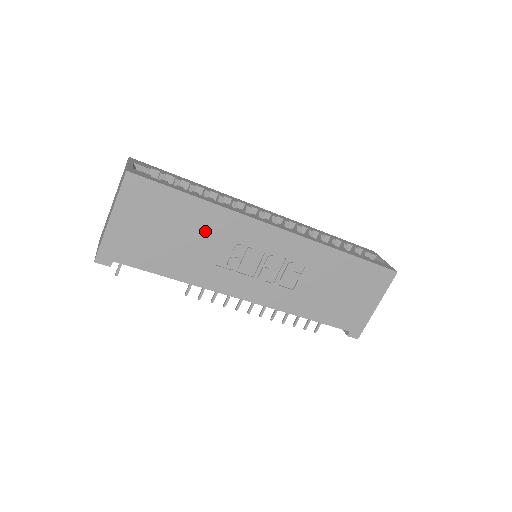
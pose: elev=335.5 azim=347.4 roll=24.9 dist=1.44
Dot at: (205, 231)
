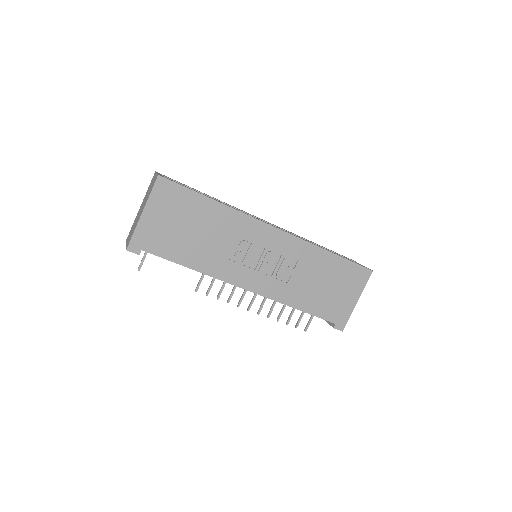
Dot at: (217, 228)
